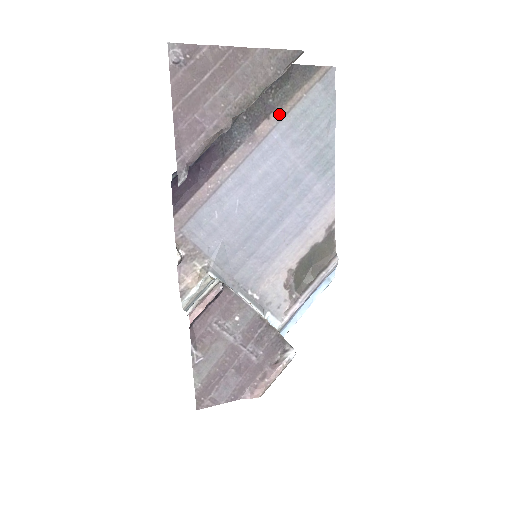
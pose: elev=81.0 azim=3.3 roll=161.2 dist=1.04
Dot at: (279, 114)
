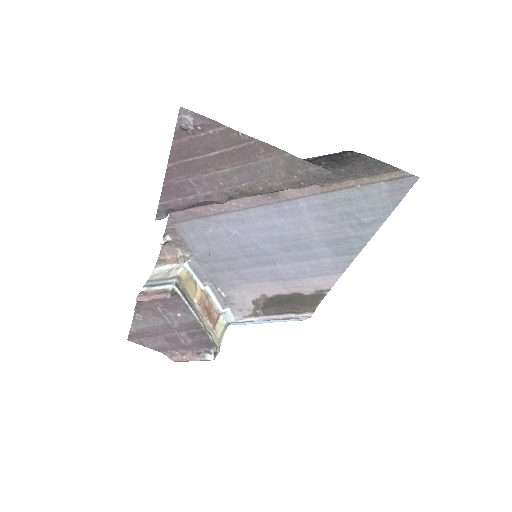
Dot at: (317, 189)
